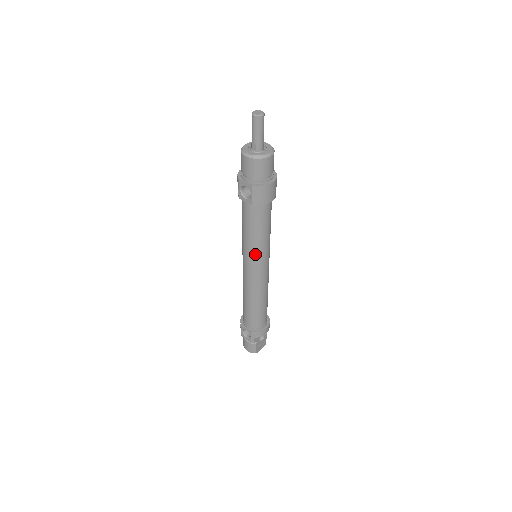
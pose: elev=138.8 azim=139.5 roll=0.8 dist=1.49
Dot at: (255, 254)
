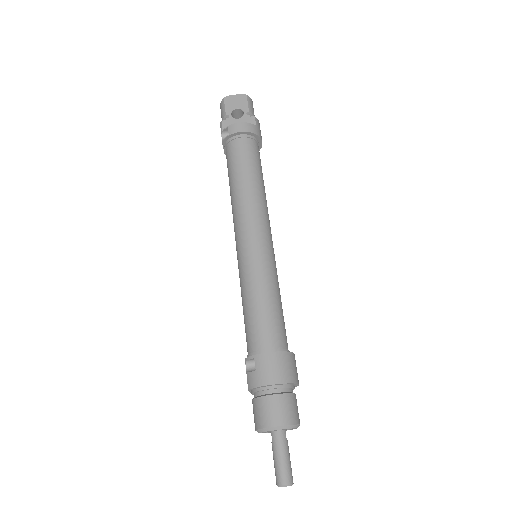
Dot at: occluded
